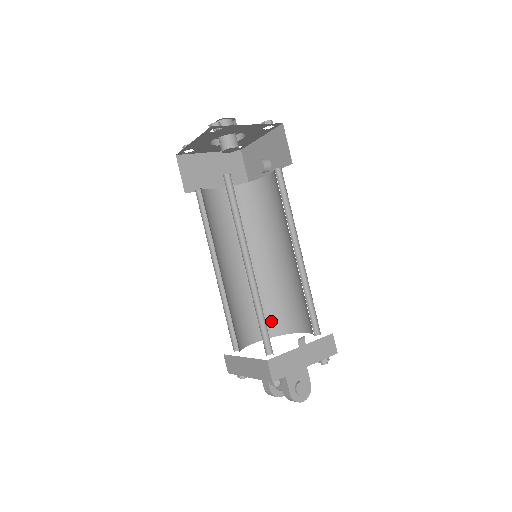
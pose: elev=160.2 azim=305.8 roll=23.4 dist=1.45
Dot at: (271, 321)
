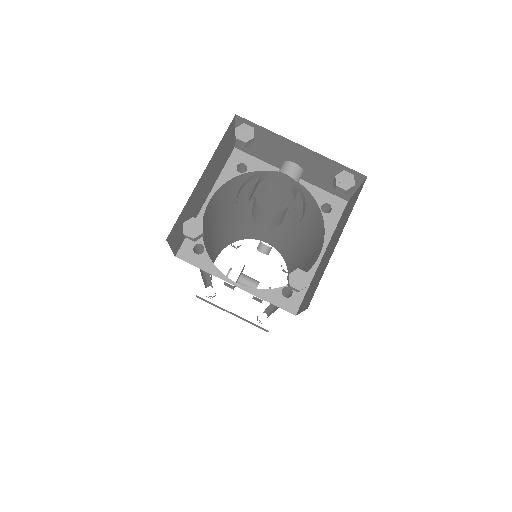
Dot at: (231, 240)
